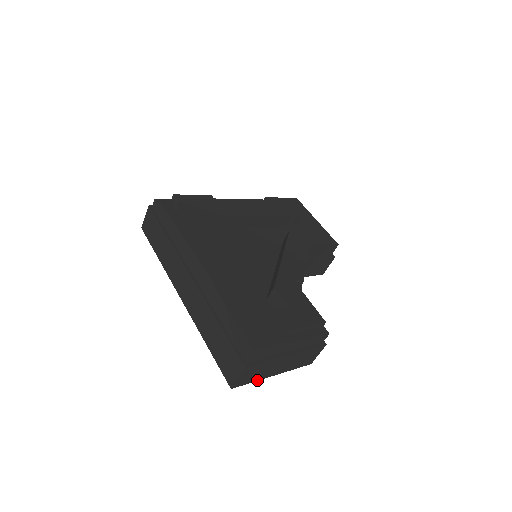
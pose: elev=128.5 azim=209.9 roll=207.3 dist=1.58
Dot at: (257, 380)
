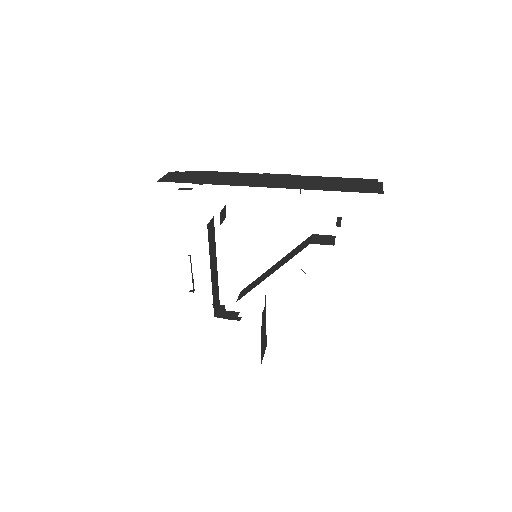
Dot at: occluded
